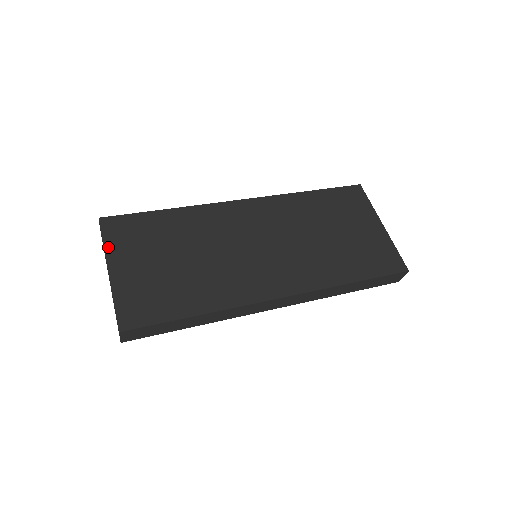
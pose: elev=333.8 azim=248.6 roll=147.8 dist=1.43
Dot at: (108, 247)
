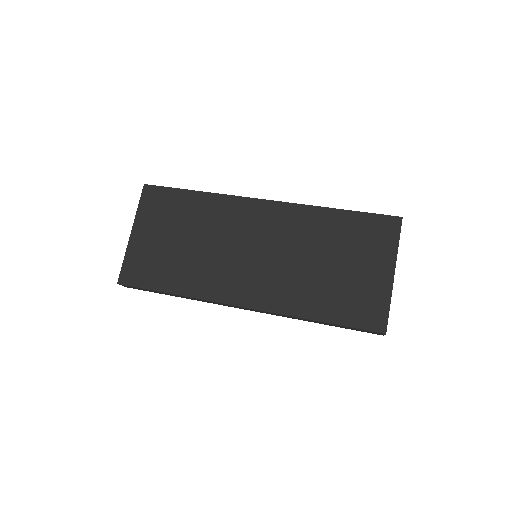
Dot at: (139, 212)
